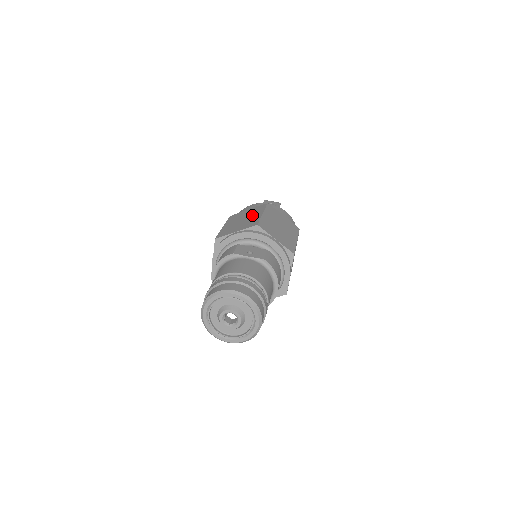
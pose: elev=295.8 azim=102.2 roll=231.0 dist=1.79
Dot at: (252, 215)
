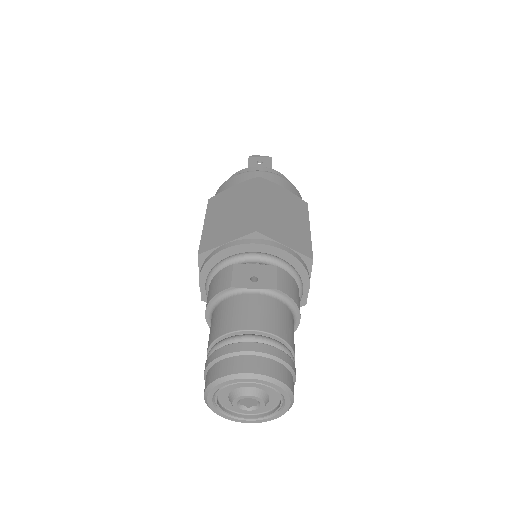
Dot at: (242, 203)
